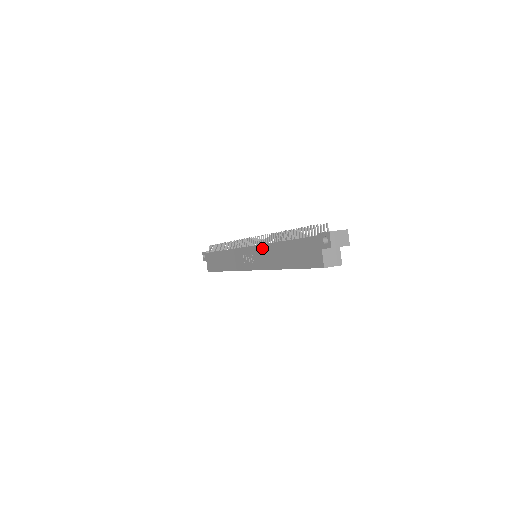
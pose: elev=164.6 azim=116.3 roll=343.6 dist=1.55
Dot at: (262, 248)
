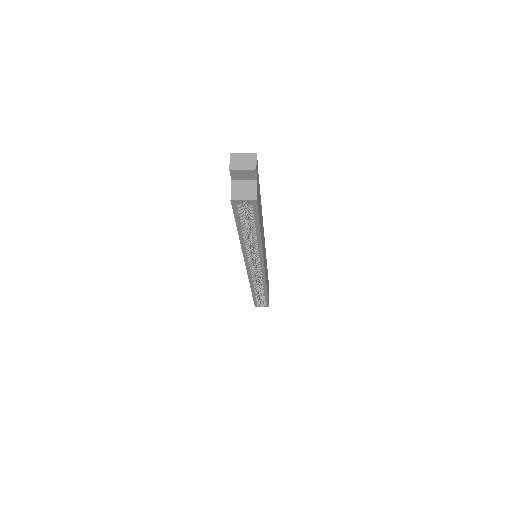
Dot at: occluded
